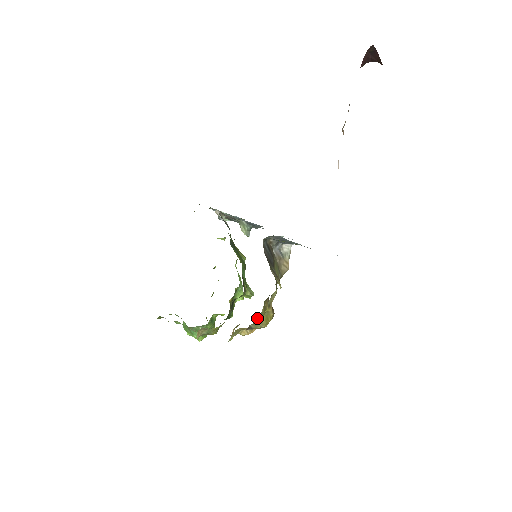
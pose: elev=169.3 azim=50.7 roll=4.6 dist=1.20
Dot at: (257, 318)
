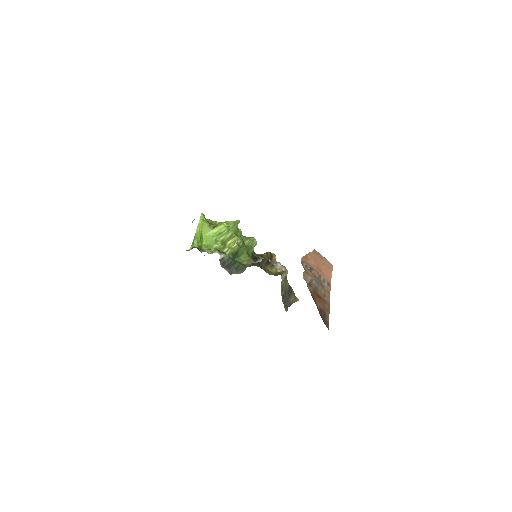
Dot at: occluded
